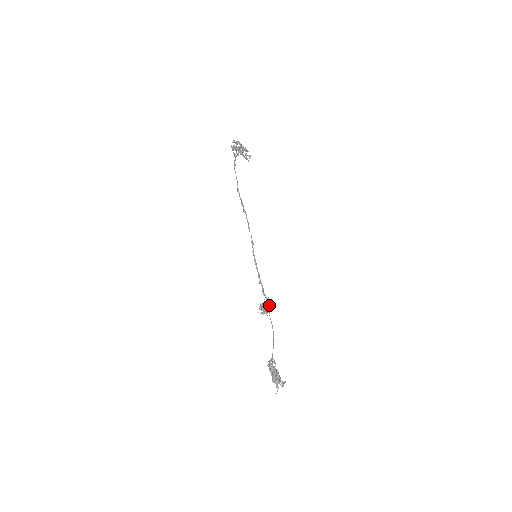
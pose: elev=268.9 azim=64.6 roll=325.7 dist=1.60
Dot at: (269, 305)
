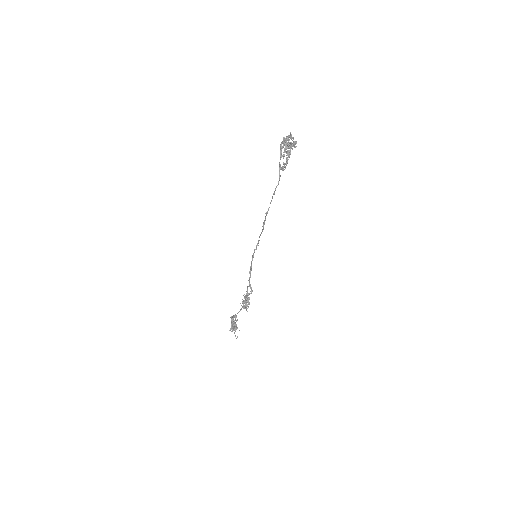
Dot at: occluded
